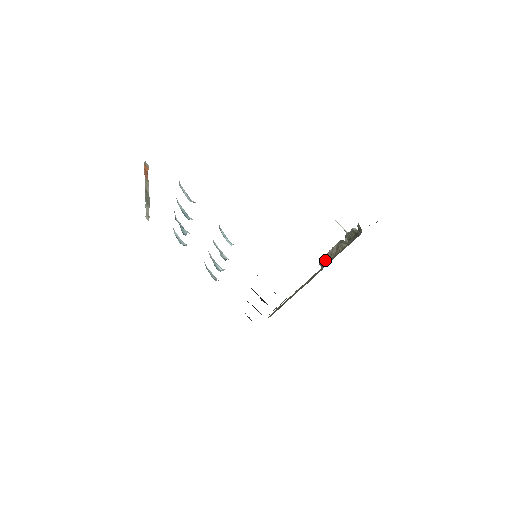
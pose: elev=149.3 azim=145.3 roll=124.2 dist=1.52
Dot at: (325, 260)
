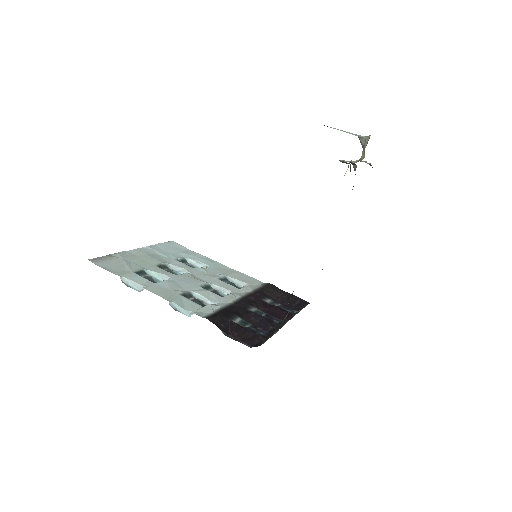
Dot at: occluded
